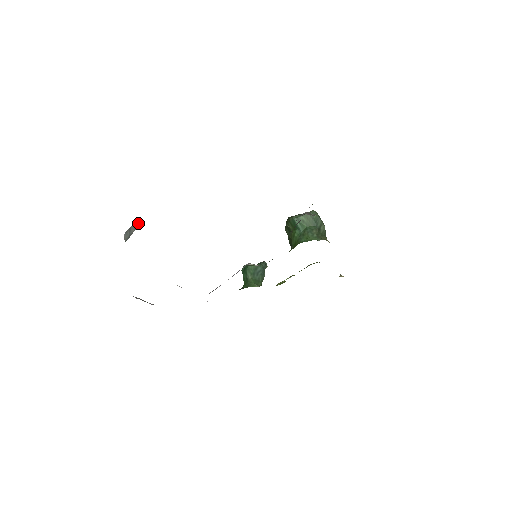
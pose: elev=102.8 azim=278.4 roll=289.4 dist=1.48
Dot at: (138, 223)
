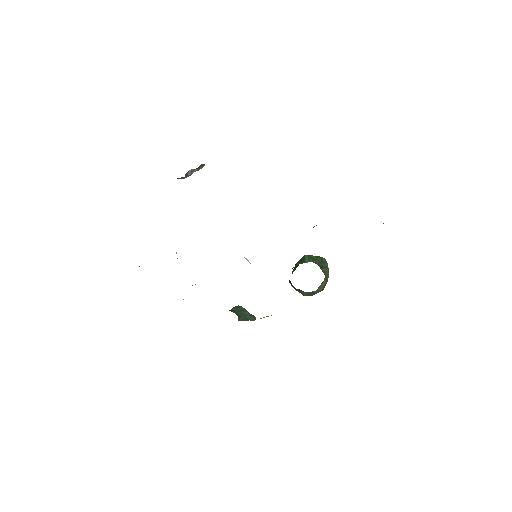
Dot at: occluded
